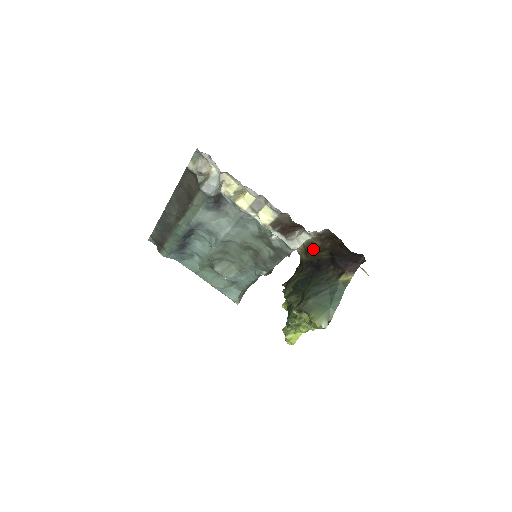
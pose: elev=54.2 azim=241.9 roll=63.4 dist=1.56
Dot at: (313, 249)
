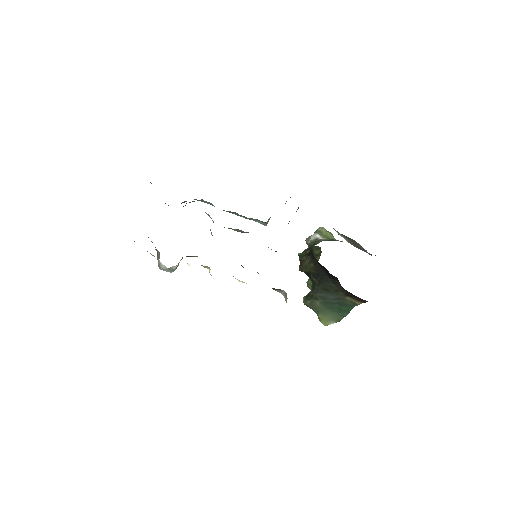
Dot at: (313, 279)
